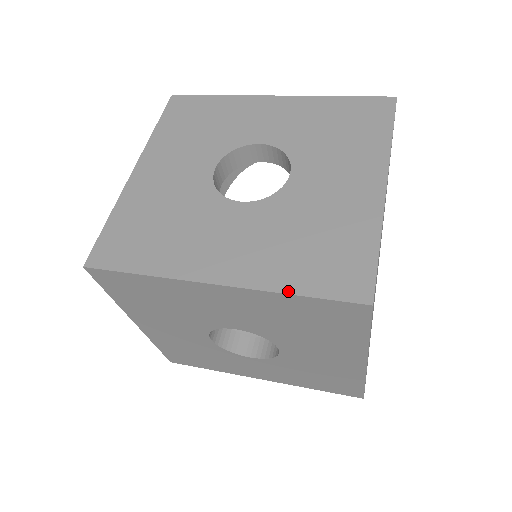
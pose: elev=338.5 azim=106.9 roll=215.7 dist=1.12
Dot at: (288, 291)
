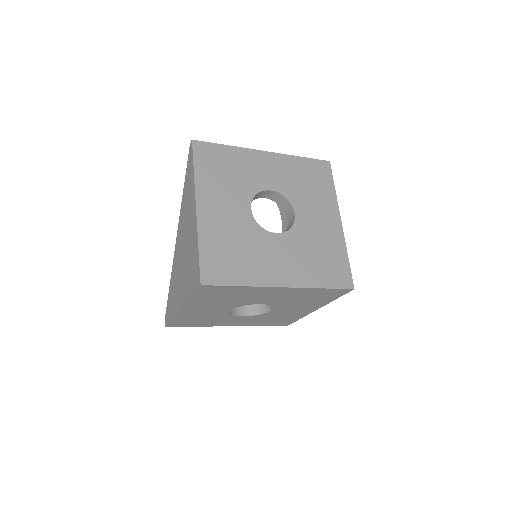
Dot at: (319, 287)
